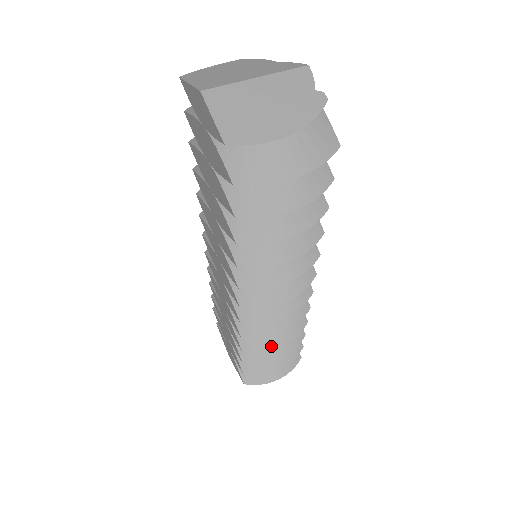
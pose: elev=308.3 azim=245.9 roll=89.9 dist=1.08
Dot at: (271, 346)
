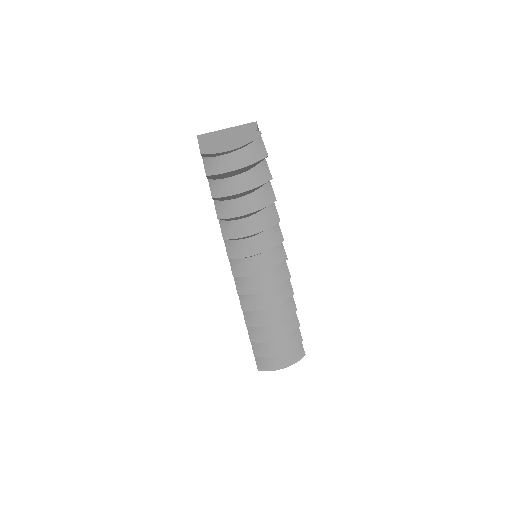
Dot at: (266, 323)
